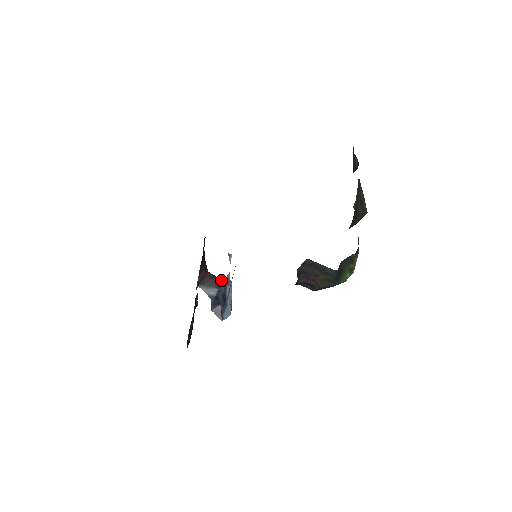
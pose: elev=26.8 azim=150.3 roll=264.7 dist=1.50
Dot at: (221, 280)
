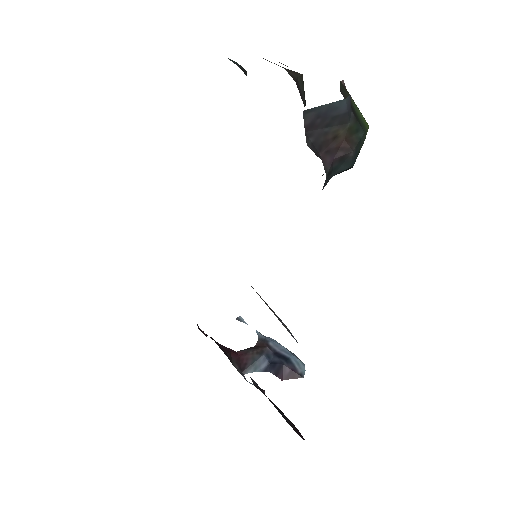
Dot at: (257, 346)
